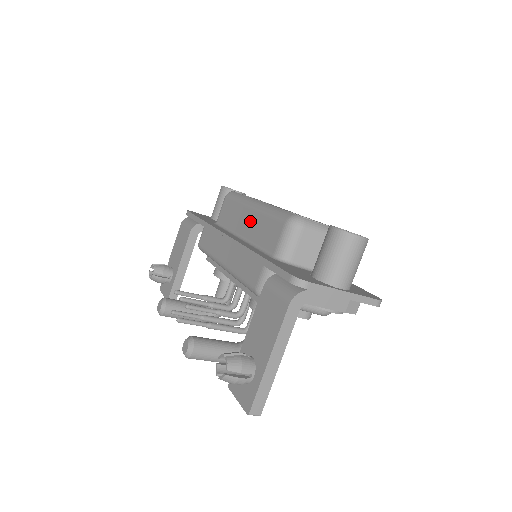
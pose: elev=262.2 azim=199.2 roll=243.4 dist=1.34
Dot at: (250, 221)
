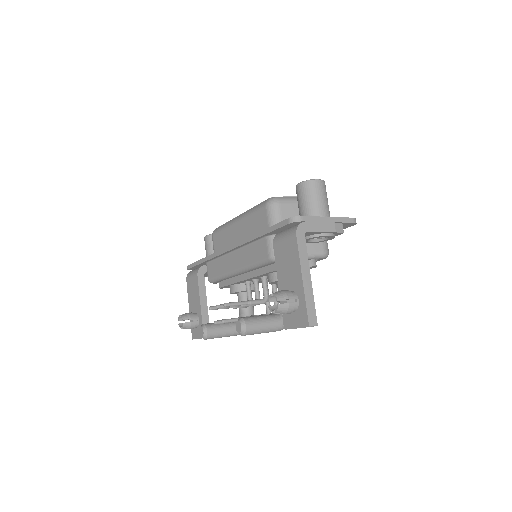
Dot at: (240, 230)
